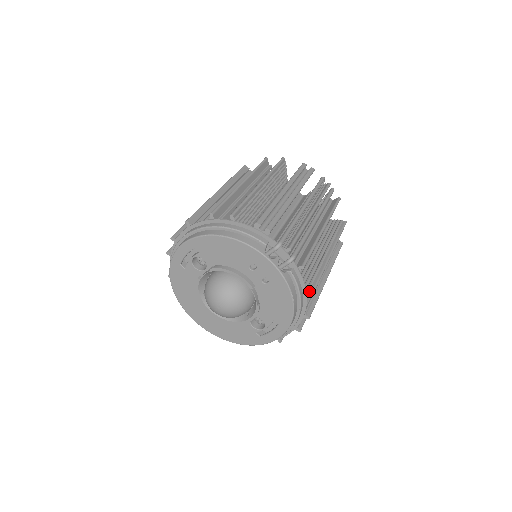
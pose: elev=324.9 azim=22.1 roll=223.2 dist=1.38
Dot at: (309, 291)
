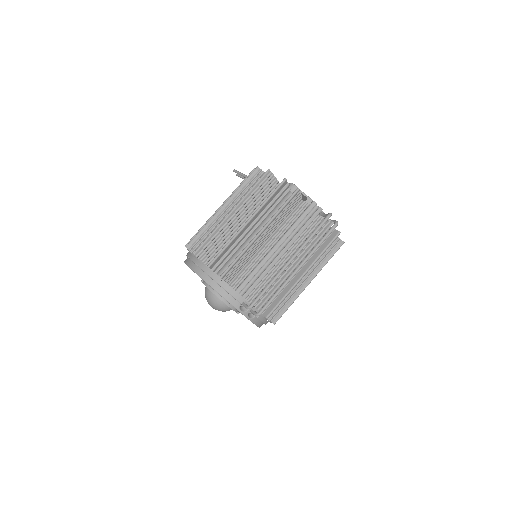
Dot at: (273, 321)
